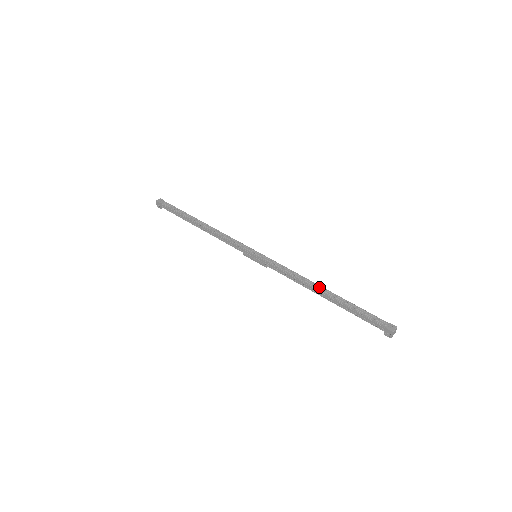
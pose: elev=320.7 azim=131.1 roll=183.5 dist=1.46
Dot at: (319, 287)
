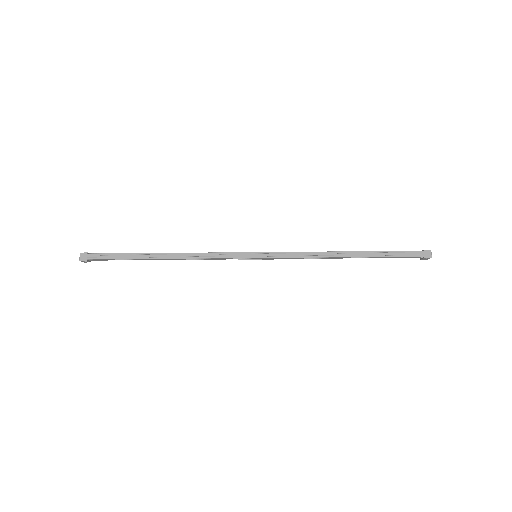
Dot at: (344, 254)
